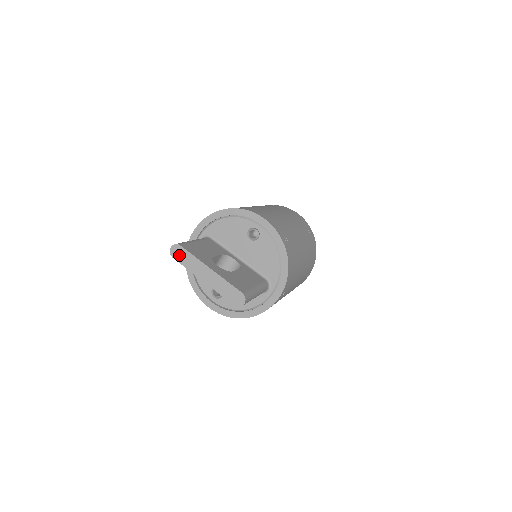
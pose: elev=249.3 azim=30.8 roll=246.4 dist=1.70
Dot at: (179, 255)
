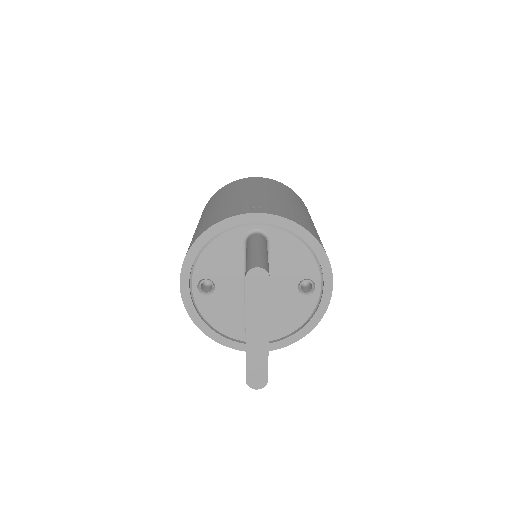
Dot at: (256, 284)
